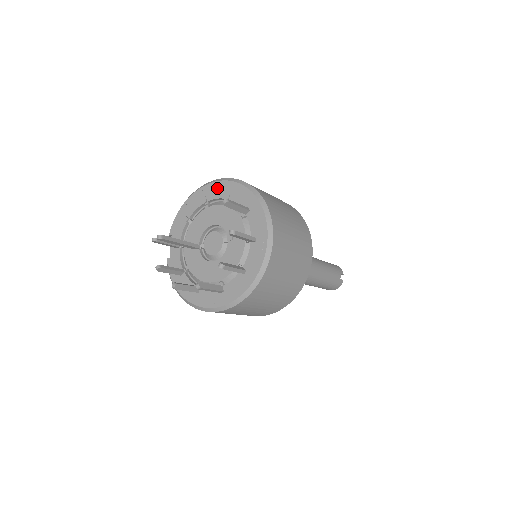
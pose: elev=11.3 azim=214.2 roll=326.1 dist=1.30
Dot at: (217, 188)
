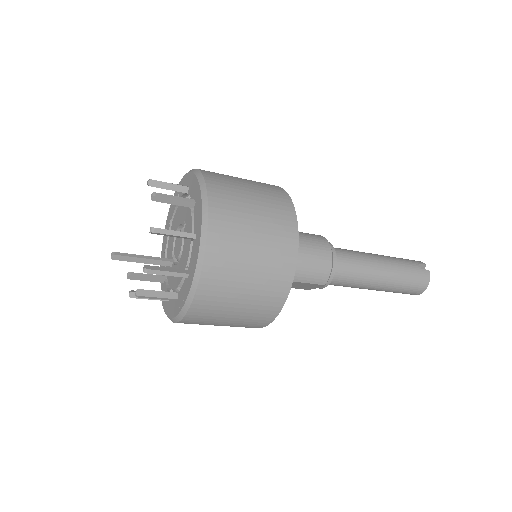
Dot at: occluded
